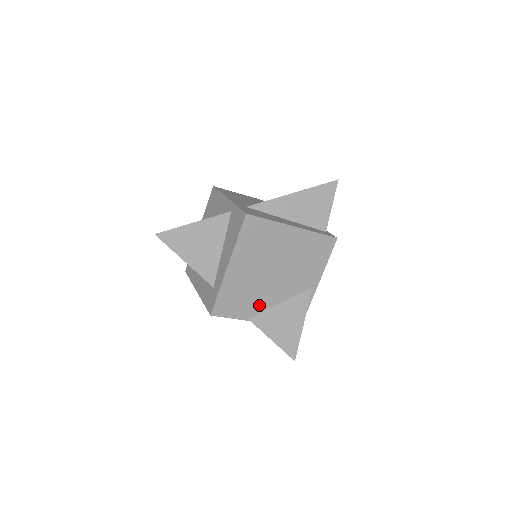
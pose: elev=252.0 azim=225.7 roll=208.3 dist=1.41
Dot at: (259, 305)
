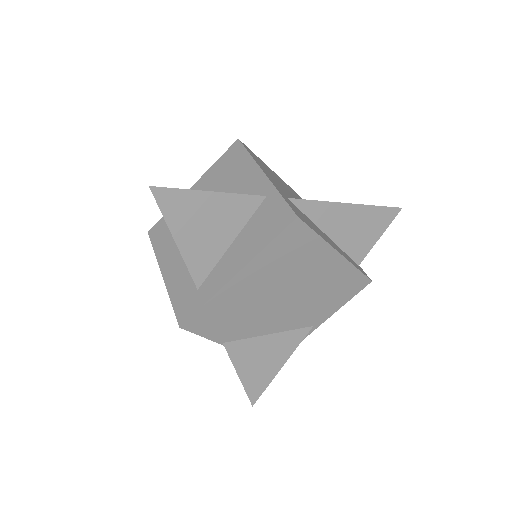
Dot at: (244, 330)
